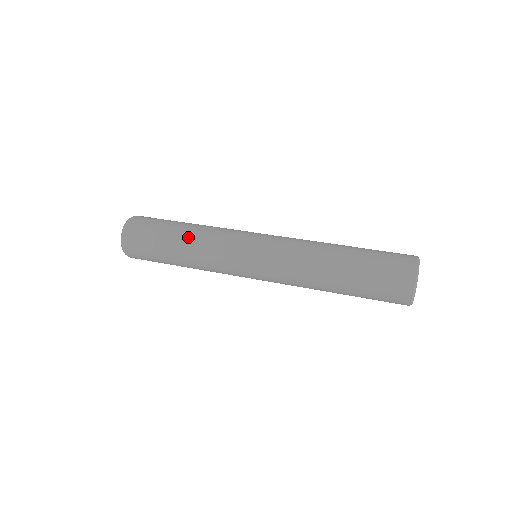
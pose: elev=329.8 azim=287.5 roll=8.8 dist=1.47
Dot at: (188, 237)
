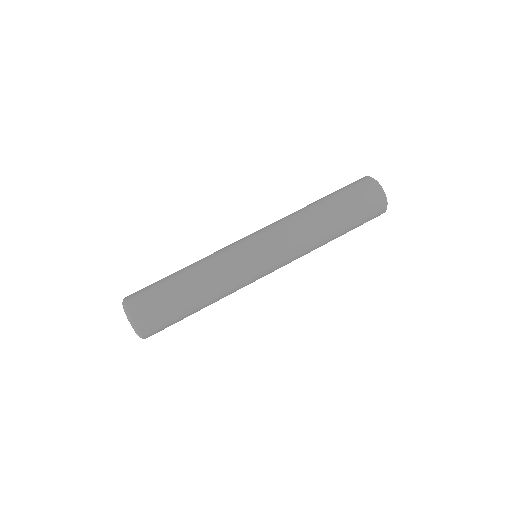
Dot at: (198, 280)
